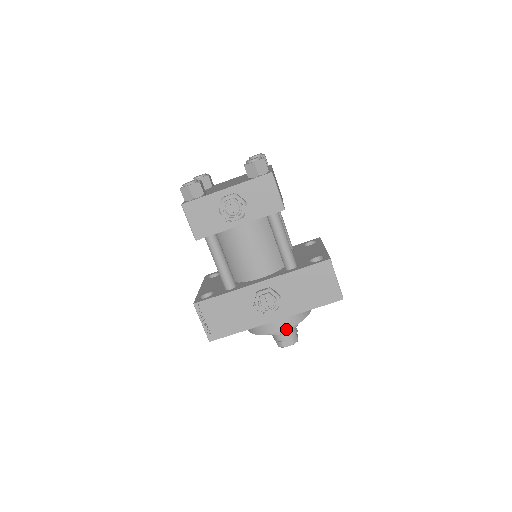
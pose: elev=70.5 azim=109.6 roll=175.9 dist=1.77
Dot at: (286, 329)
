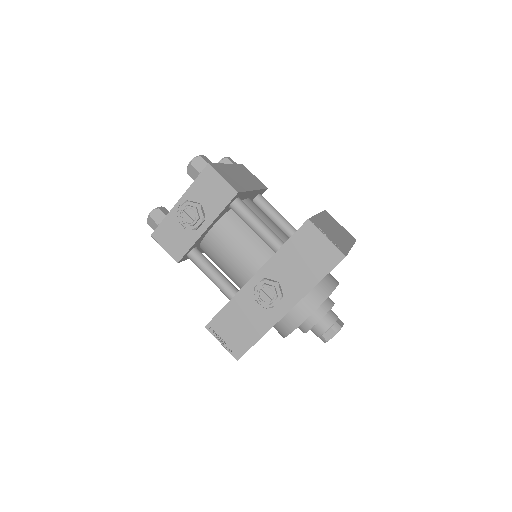
Dot at: occluded
